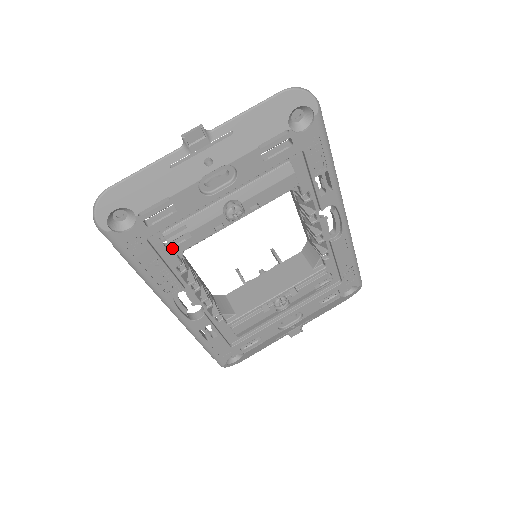
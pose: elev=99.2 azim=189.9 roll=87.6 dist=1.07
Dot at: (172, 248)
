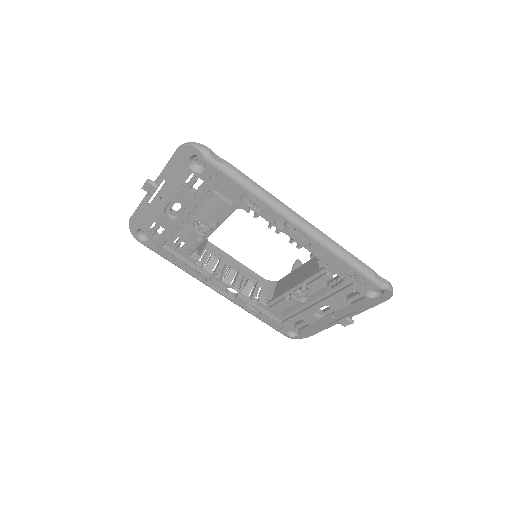
Dot at: (180, 251)
